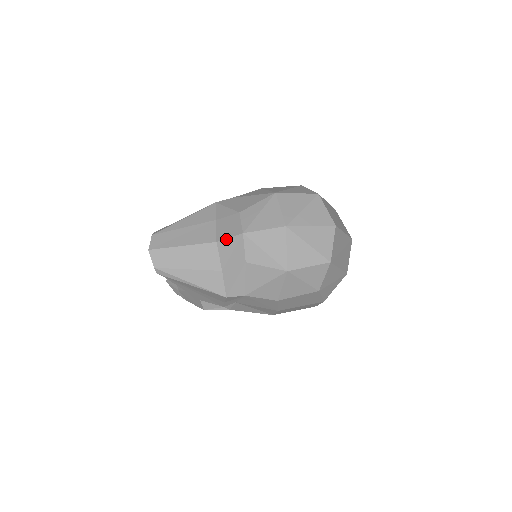
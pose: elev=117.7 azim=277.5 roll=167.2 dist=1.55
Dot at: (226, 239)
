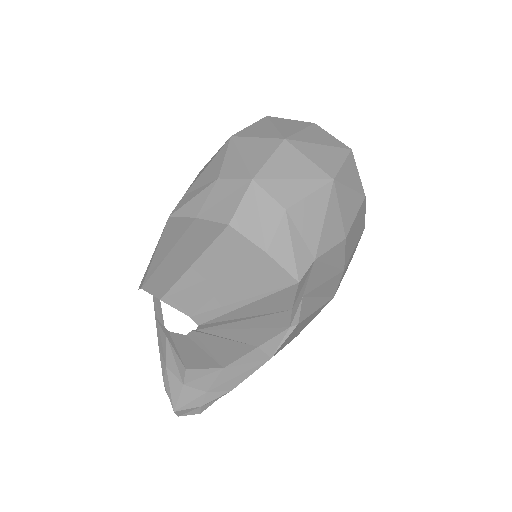
Dot at: (238, 208)
